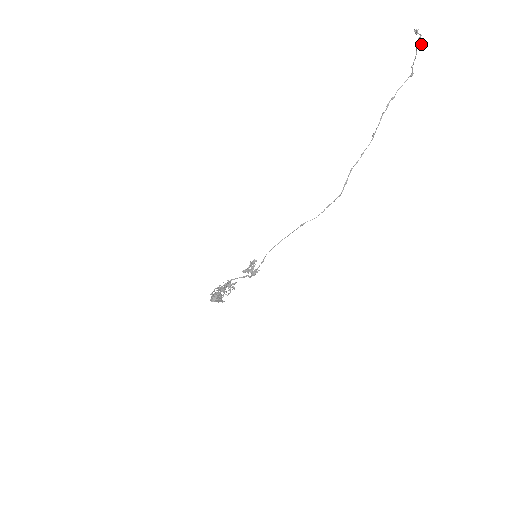
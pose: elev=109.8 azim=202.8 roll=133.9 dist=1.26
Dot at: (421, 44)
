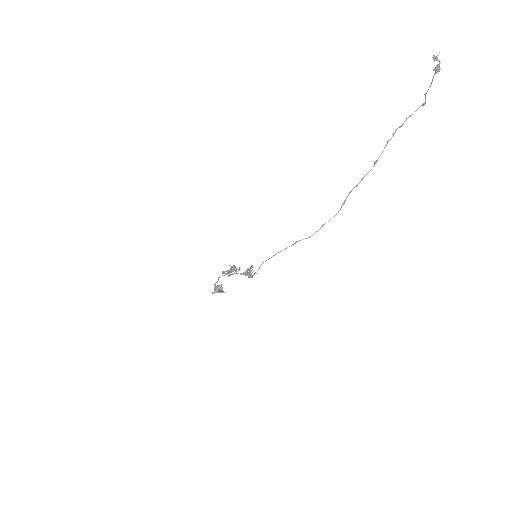
Dot at: (439, 71)
